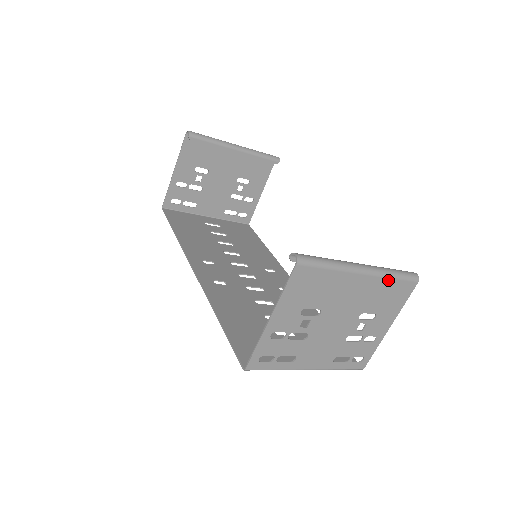
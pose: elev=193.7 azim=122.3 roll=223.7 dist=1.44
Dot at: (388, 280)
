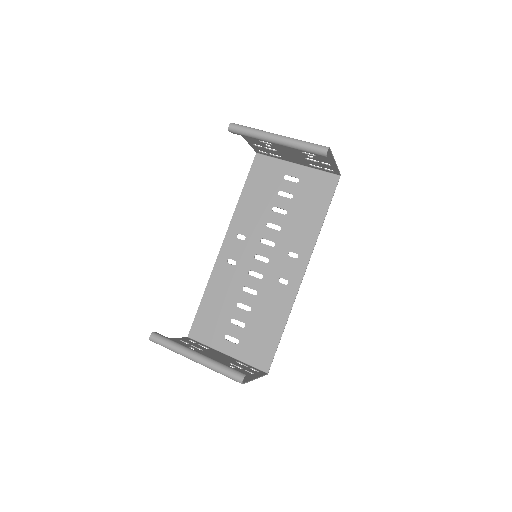
Dot at: (217, 371)
